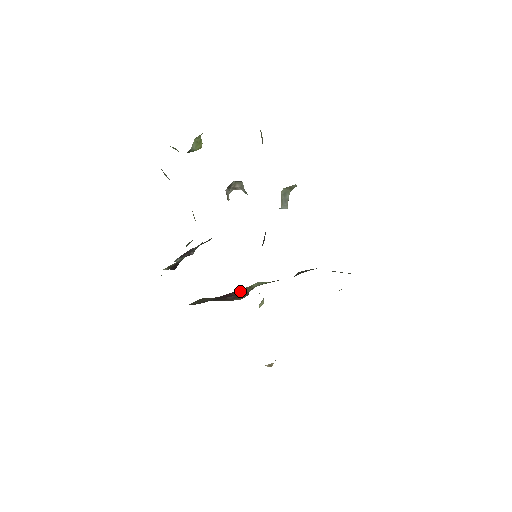
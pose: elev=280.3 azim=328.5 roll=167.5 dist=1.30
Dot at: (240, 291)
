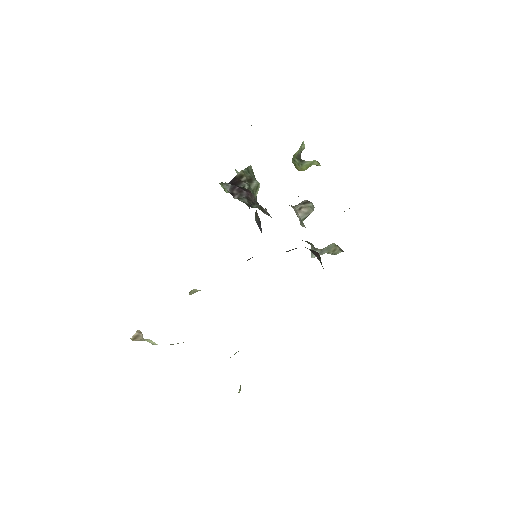
Dot at: occluded
